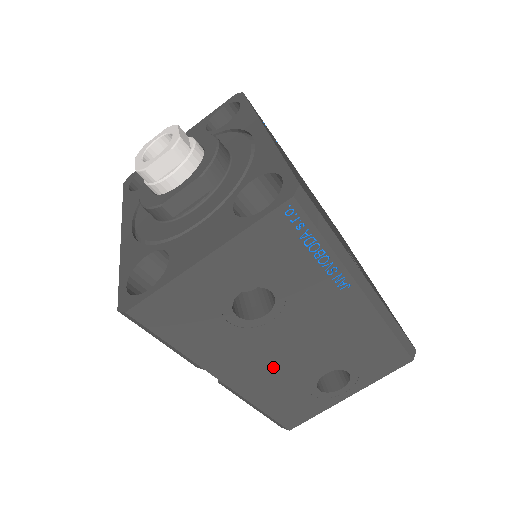
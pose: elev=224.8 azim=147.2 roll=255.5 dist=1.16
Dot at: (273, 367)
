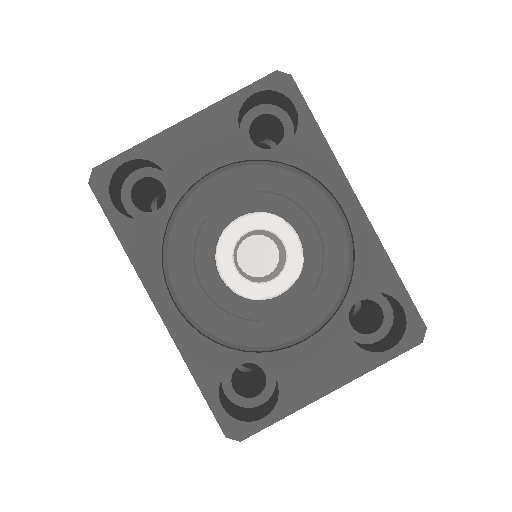
Dot at: occluded
